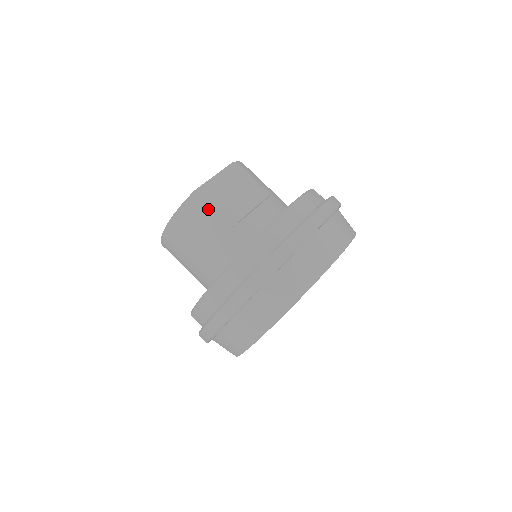
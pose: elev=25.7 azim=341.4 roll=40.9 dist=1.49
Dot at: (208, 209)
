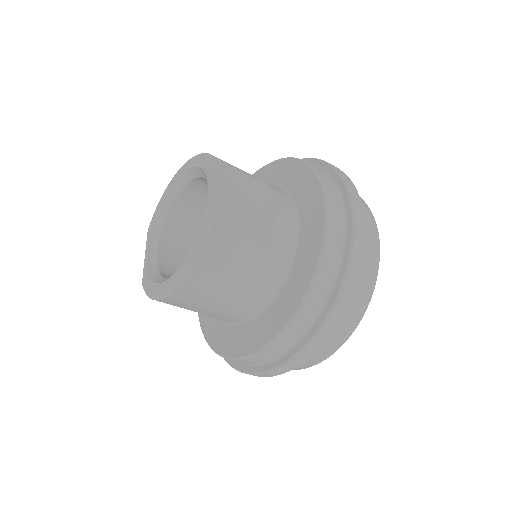
Dot at: (237, 231)
